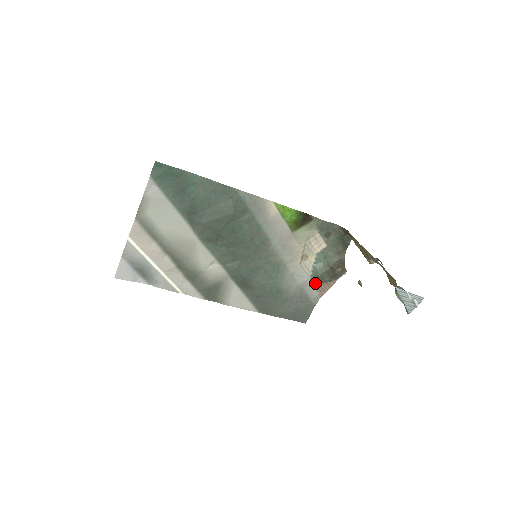
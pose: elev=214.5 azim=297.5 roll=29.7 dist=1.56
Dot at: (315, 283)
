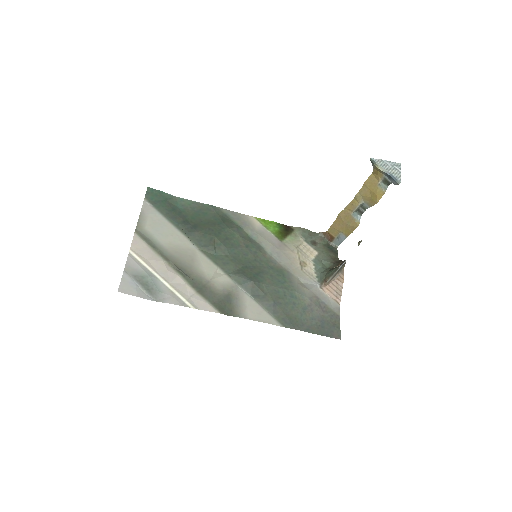
Dot at: (326, 288)
